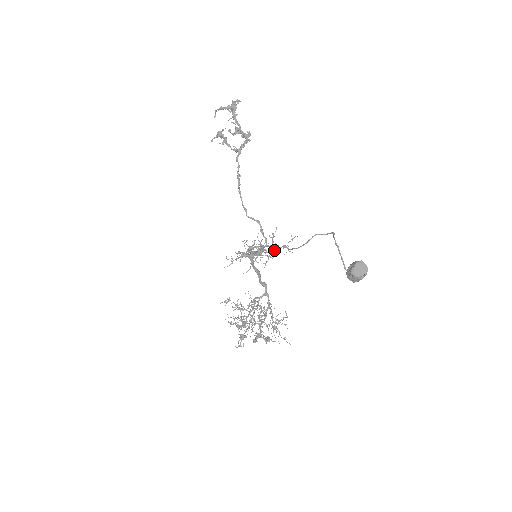
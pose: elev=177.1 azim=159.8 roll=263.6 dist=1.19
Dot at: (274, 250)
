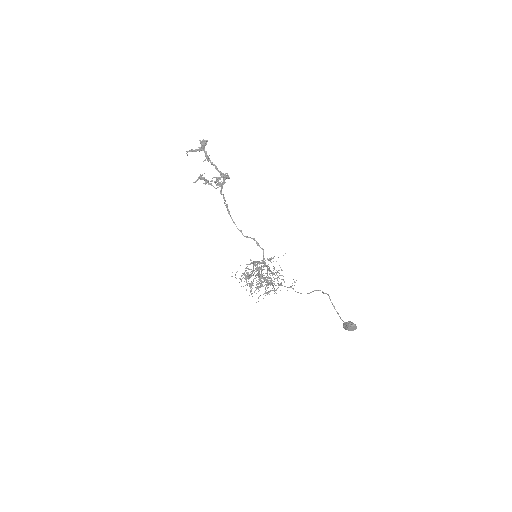
Dot at: (272, 258)
